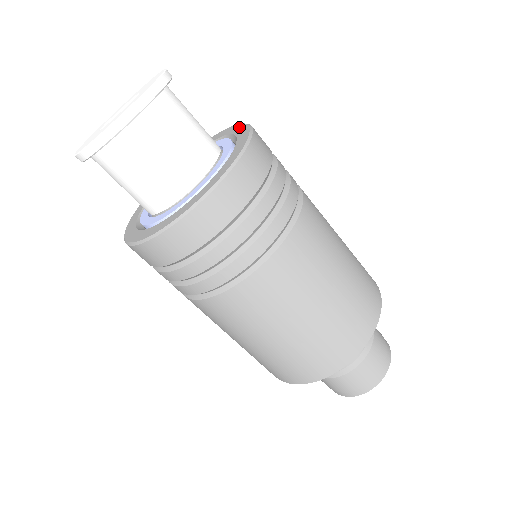
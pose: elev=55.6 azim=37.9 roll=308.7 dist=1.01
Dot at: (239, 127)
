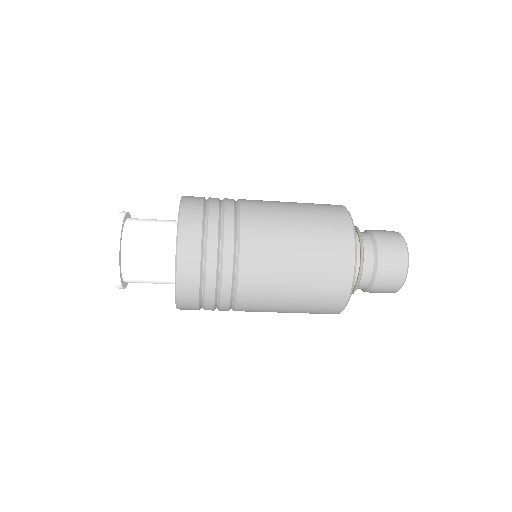
Dot at: occluded
